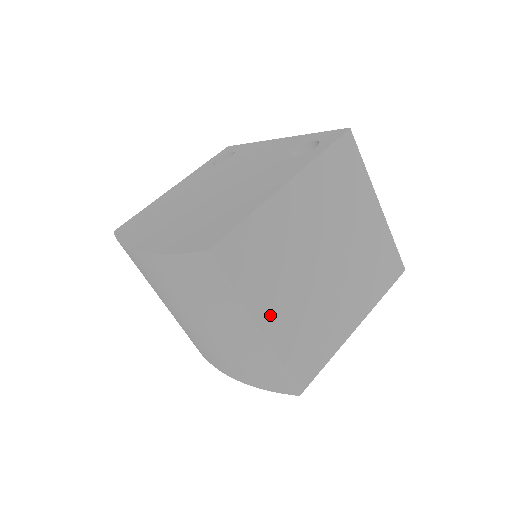
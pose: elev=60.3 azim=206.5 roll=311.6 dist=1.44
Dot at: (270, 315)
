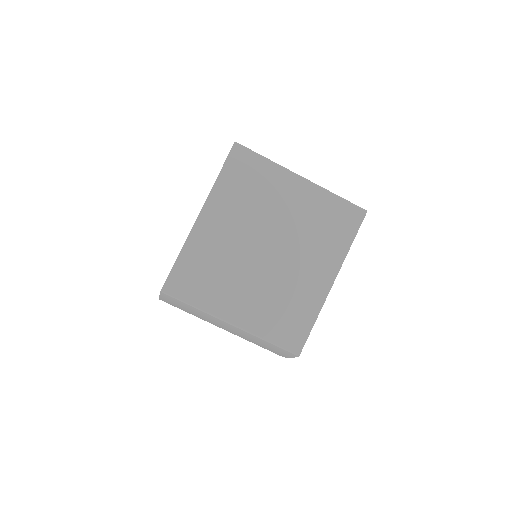
Dot at: (236, 310)
